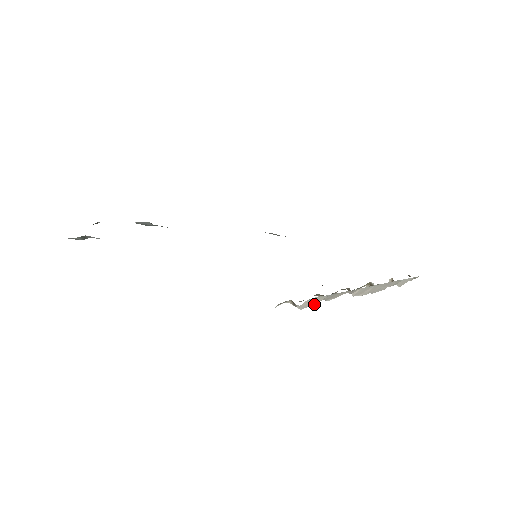
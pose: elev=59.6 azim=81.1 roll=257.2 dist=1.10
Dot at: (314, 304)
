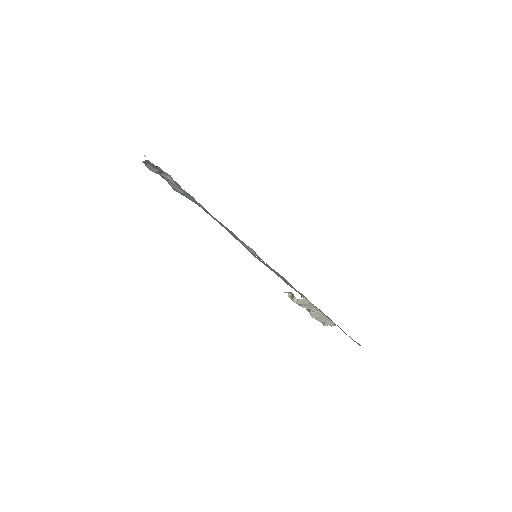
Dot at: occluded
